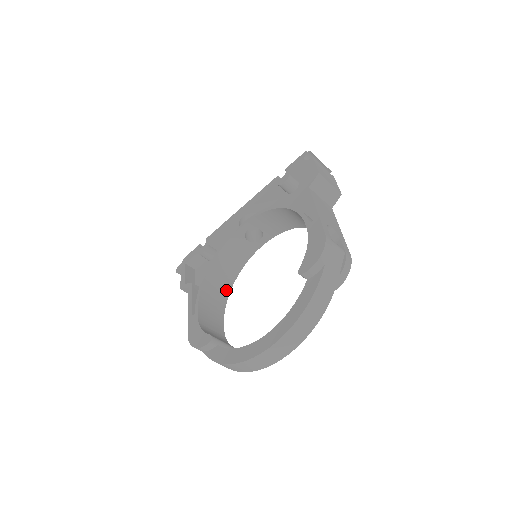
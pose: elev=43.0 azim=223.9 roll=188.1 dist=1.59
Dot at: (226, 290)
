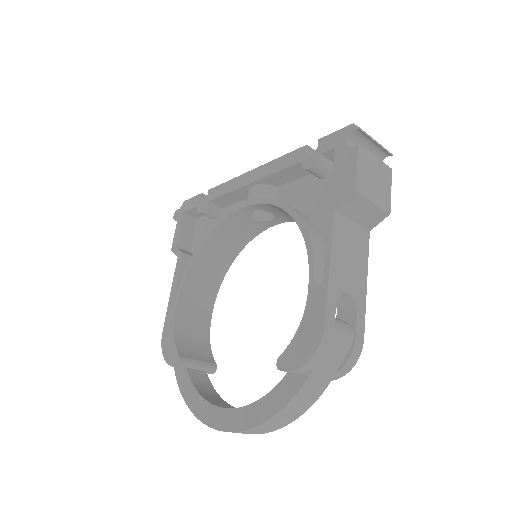
Dot at: (223, 268)
